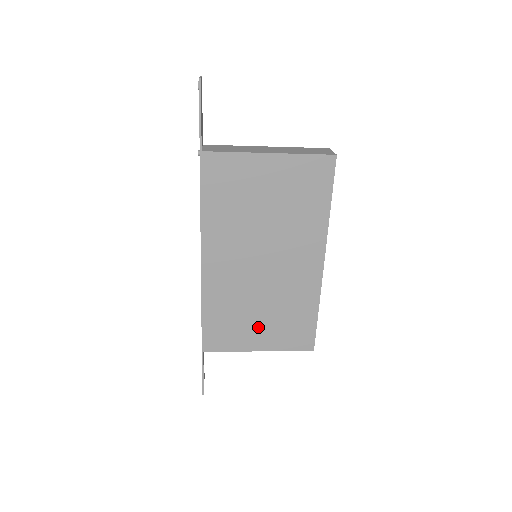
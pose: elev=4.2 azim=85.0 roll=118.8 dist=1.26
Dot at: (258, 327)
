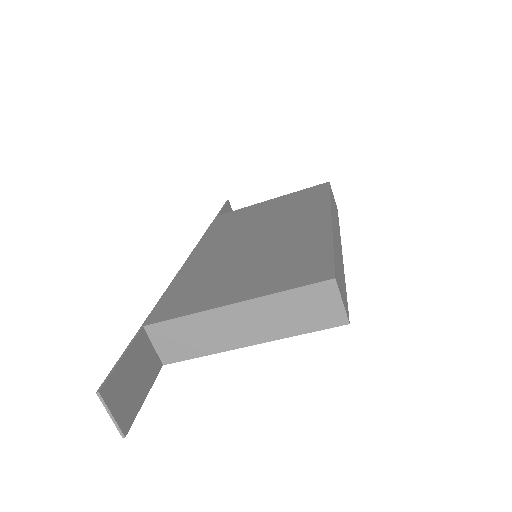
Dot at: (239, 281)
